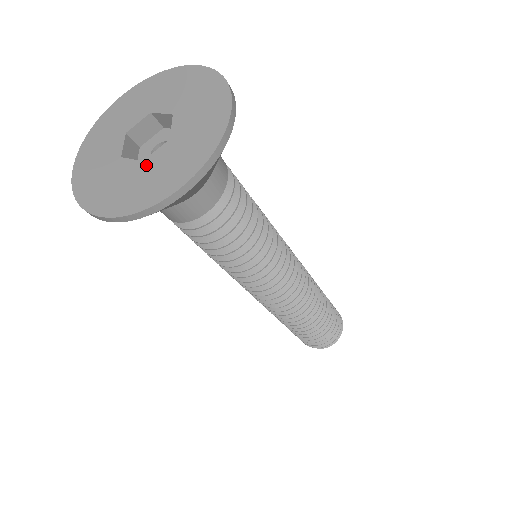
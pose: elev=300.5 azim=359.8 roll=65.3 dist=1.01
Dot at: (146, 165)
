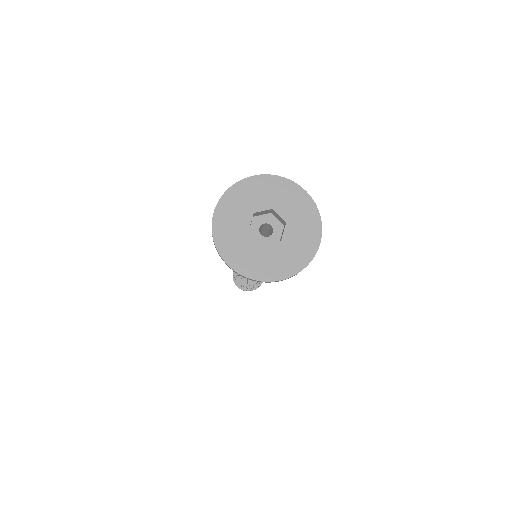
Dot at: (286, 241)
